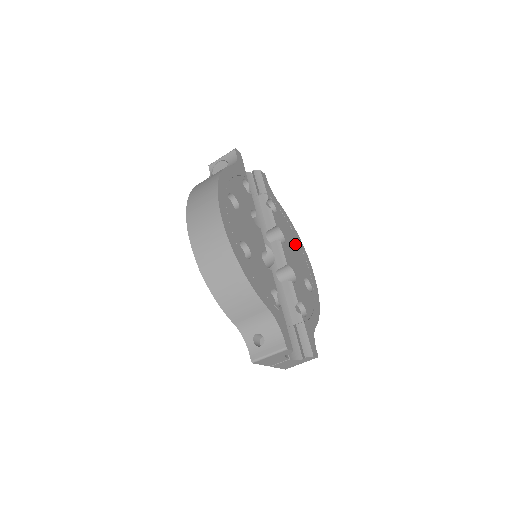
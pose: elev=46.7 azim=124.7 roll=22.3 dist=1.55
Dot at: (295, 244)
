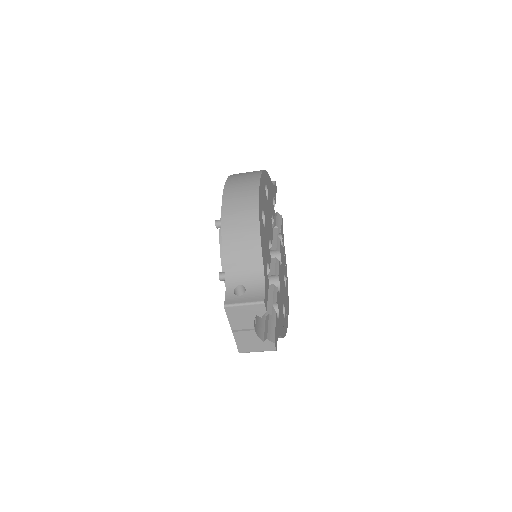
Dot at: occluded
